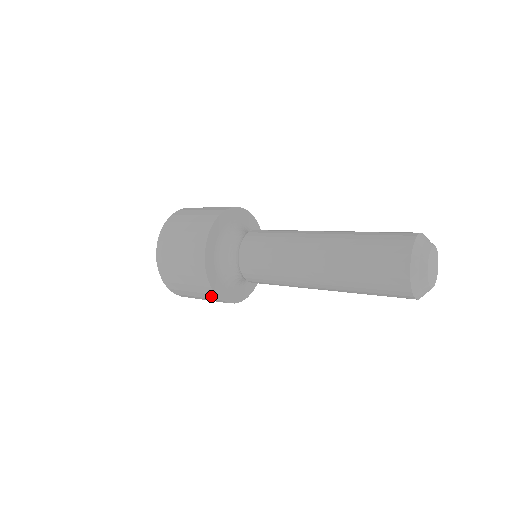
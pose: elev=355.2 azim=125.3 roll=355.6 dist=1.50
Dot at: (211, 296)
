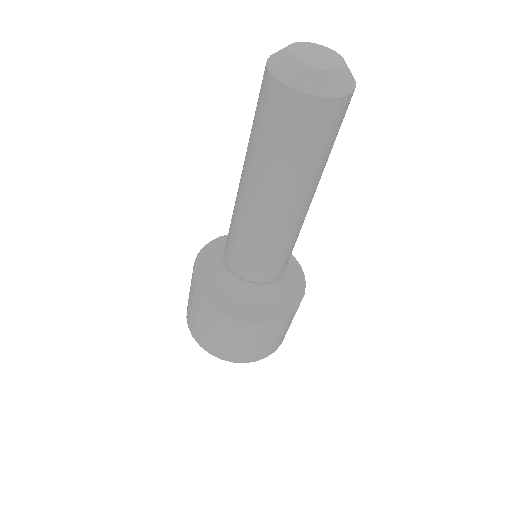
Dot at: (223, 321)
